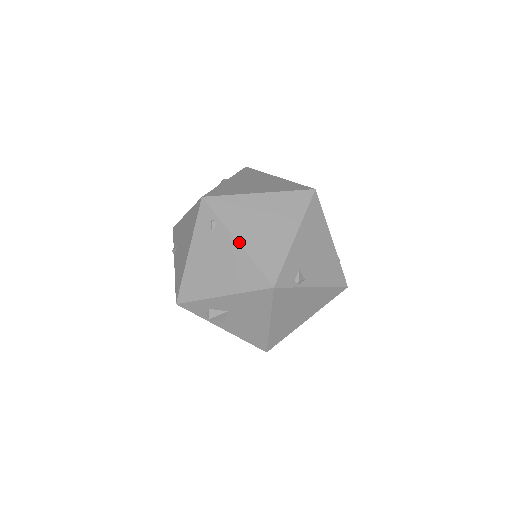
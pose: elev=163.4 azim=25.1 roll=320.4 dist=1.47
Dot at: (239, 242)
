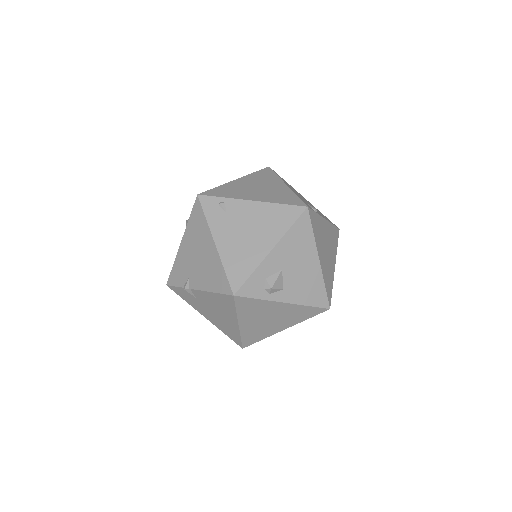
Dot at: (254, 200)
